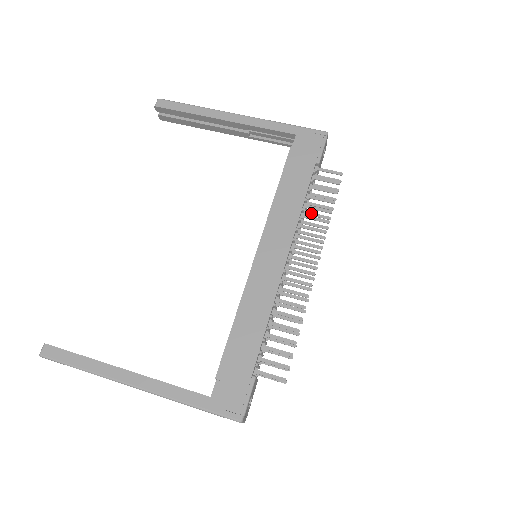
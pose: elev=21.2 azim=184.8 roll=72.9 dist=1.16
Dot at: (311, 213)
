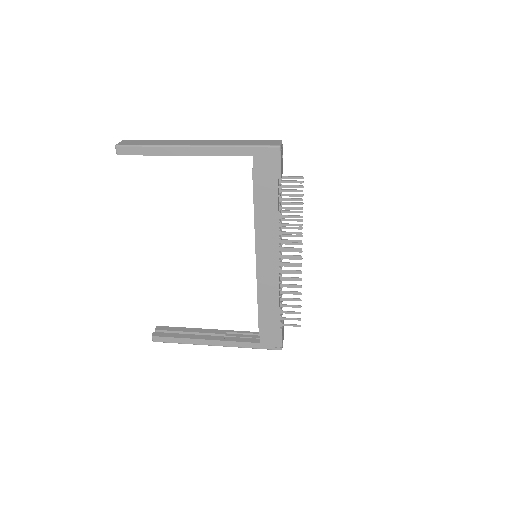
Dot at: (286, 211)
